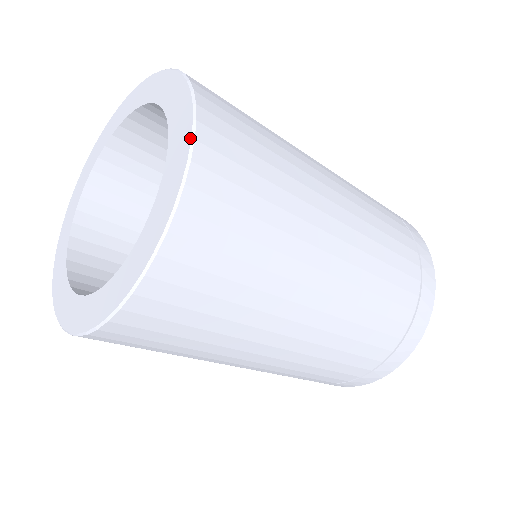
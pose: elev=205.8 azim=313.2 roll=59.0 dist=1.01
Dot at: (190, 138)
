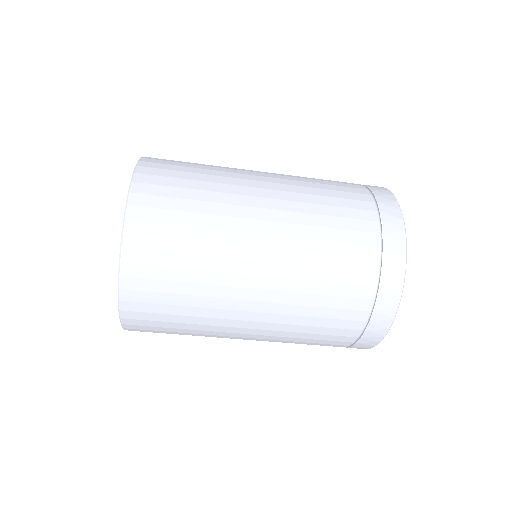
Dot at: occluded
